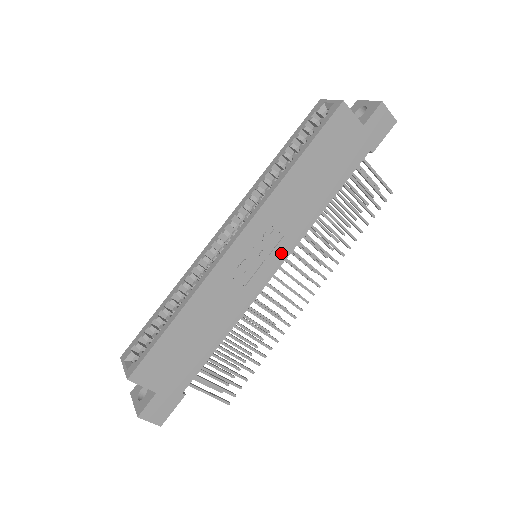
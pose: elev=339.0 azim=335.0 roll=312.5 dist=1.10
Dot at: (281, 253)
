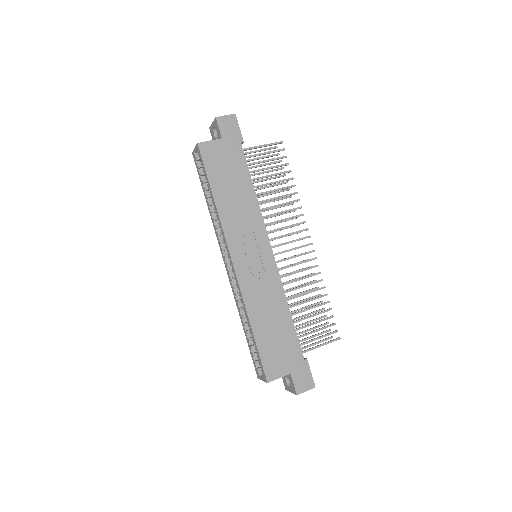
Dot at: (263, 240)
